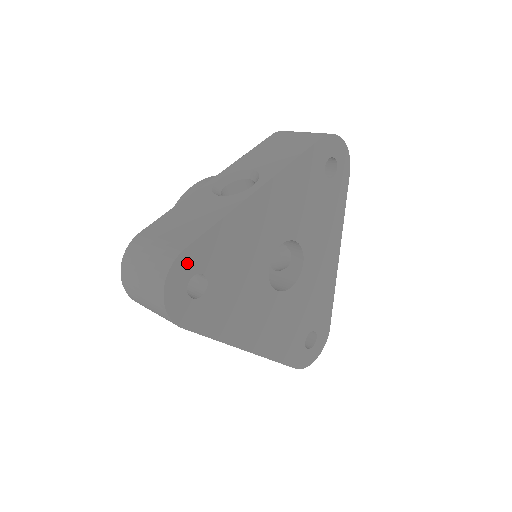
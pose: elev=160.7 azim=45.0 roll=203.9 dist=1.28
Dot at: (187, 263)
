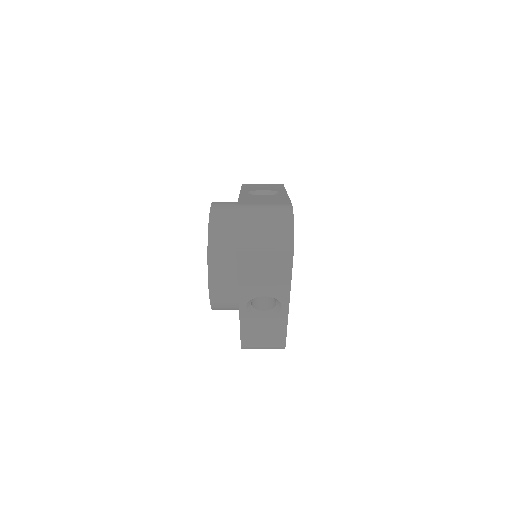
Dot at: occluded
